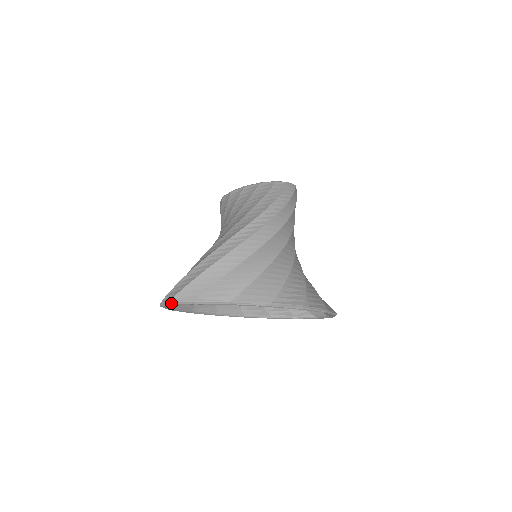
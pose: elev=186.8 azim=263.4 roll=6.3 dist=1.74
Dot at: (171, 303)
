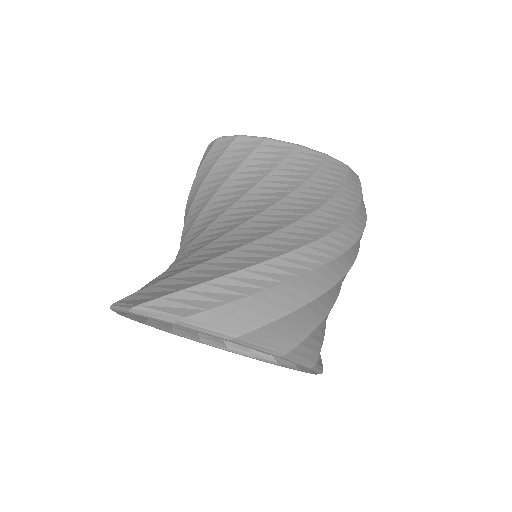
Dot at: (181, 323)
